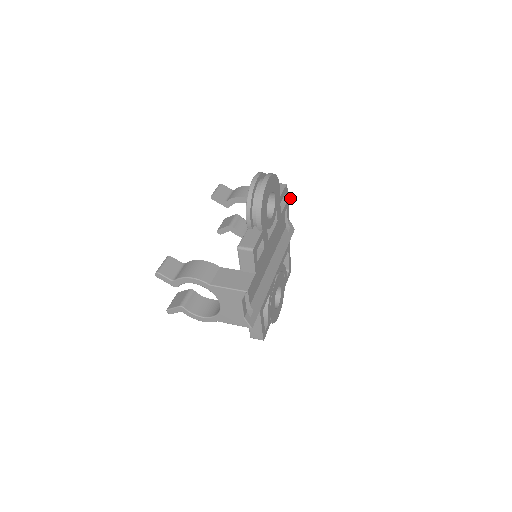
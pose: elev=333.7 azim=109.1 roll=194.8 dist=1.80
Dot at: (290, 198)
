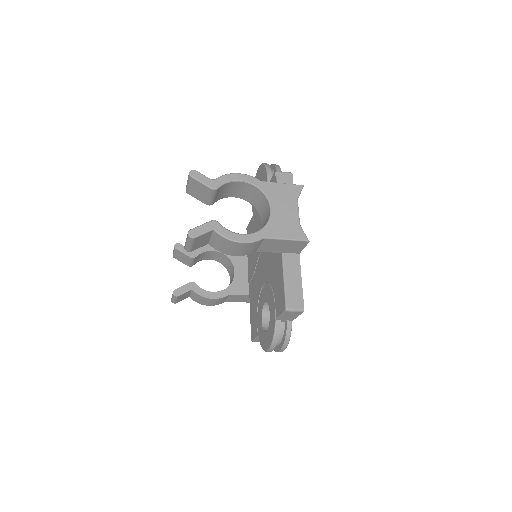
Dot at: occluded
